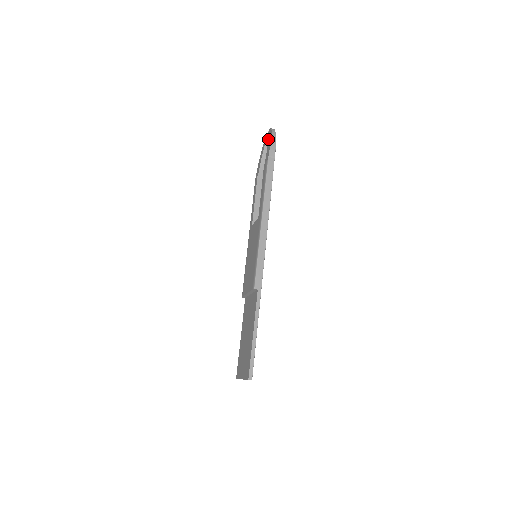
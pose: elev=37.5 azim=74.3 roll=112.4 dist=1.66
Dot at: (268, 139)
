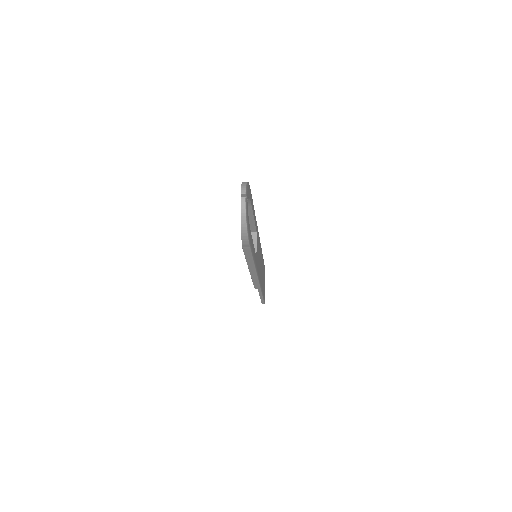
Dot at: occluded
